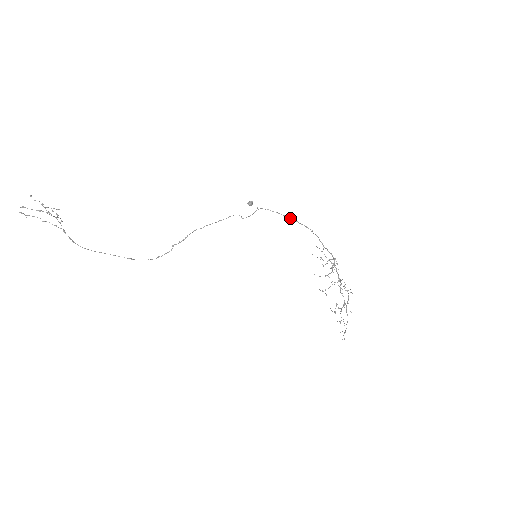
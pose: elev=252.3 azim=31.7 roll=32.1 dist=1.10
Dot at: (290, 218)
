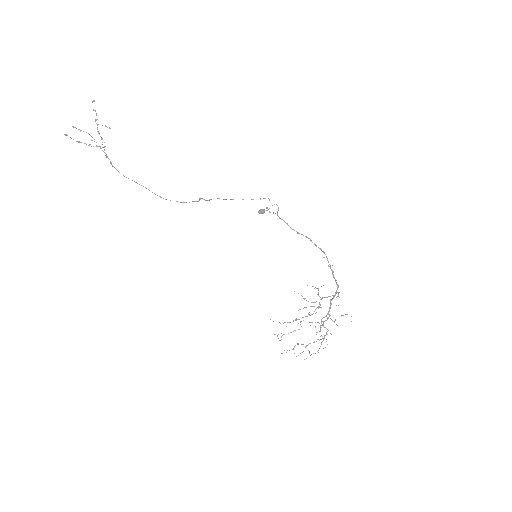
Dot at: (306, 236)
